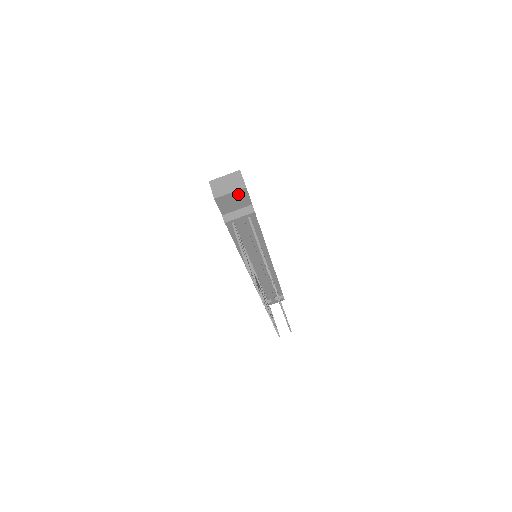
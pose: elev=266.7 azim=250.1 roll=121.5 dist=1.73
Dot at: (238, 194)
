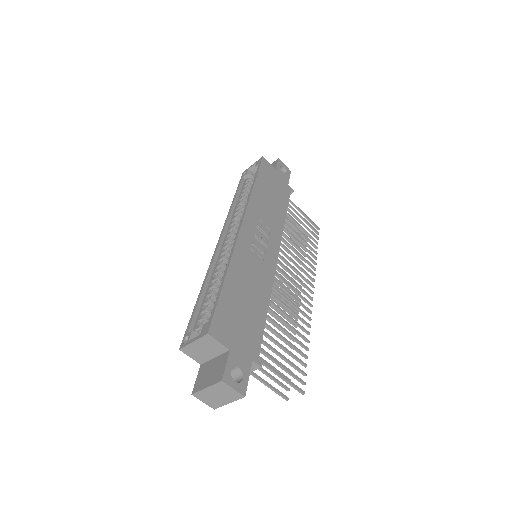
Dot at: occluded
